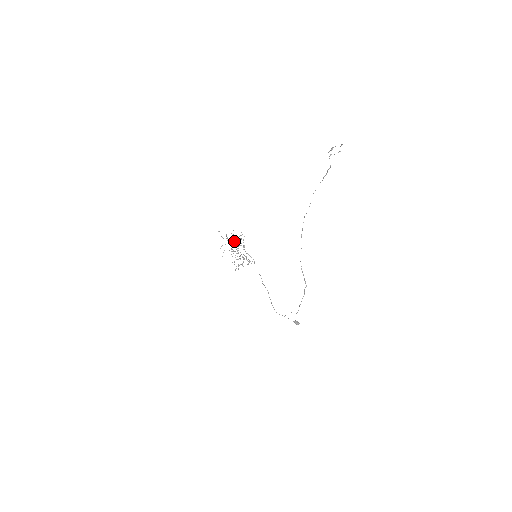
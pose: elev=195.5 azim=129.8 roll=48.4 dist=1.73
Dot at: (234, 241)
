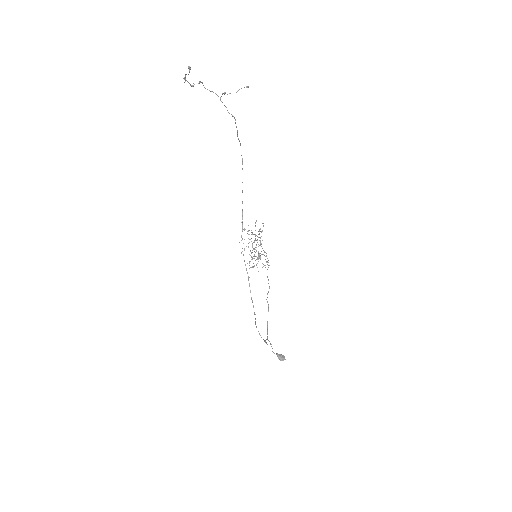
Dot at: (255, 234)
